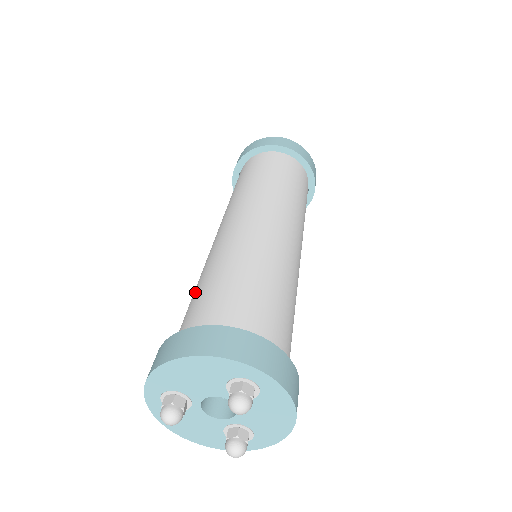
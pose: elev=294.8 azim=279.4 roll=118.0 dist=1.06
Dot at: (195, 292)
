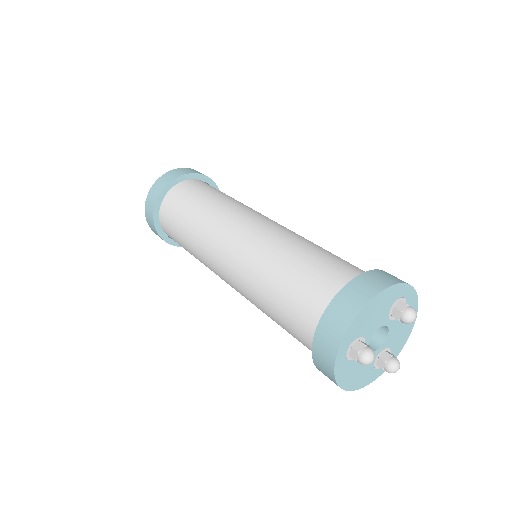
Dot at: (282, 280)
